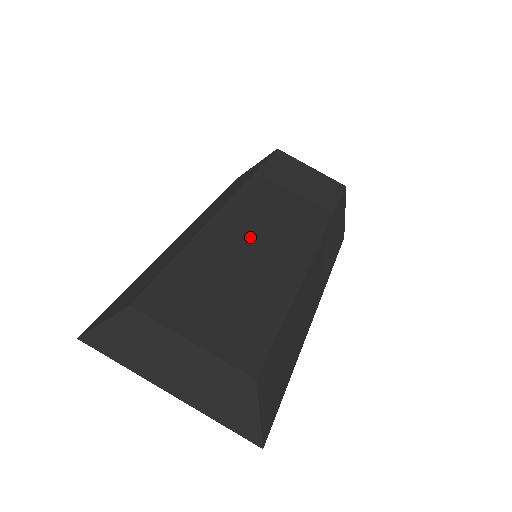
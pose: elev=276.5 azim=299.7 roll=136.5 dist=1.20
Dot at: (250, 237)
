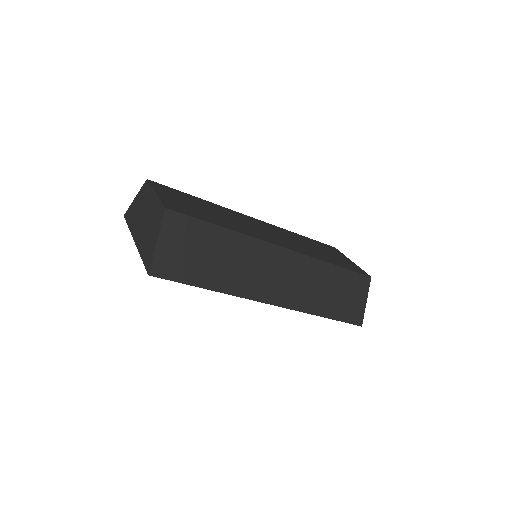
Dot at: (248, 223)
